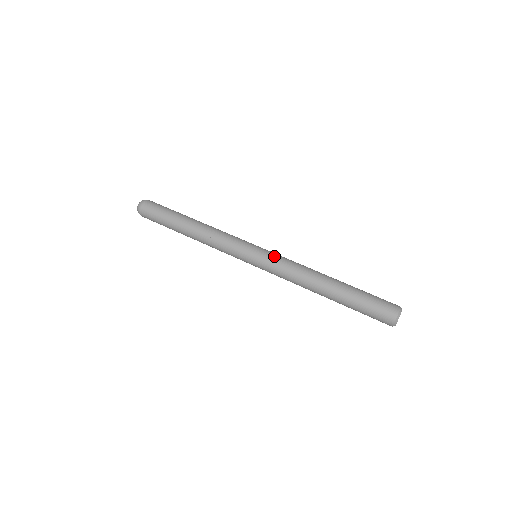
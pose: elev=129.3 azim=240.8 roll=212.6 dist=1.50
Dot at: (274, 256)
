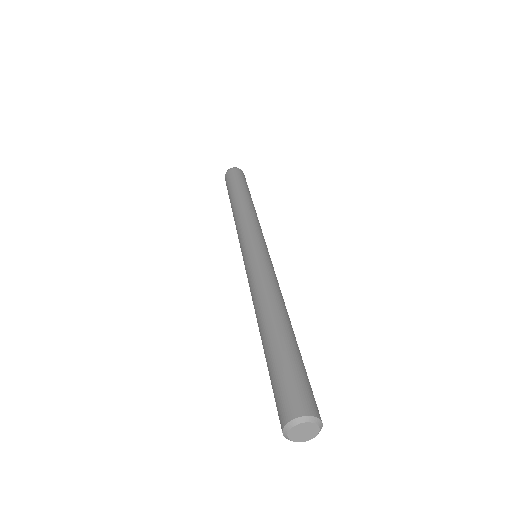
Dot at: (251, 264)
